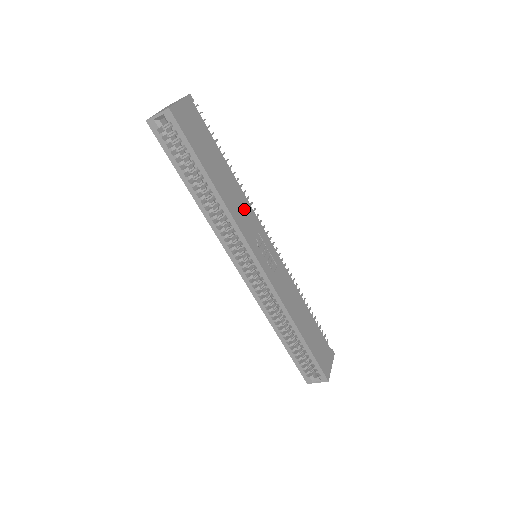
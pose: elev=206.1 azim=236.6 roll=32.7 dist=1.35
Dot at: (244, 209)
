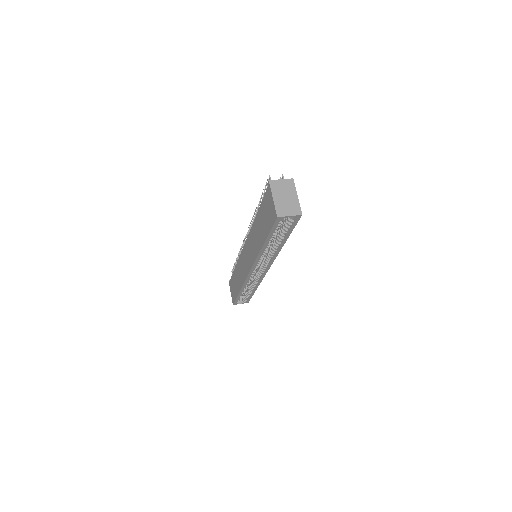
Dot at: occluded
